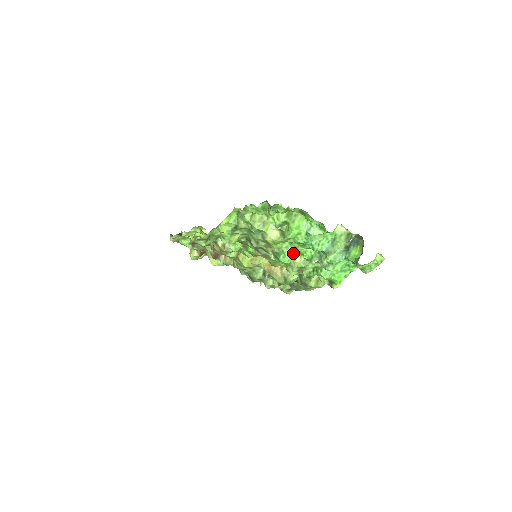
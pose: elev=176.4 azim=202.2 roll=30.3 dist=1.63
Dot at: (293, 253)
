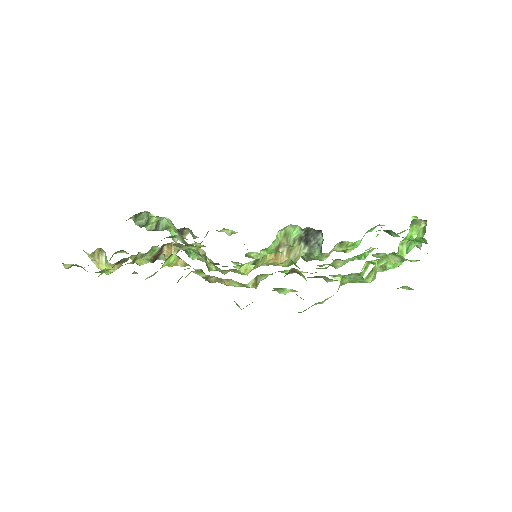
Dot at: occluded
